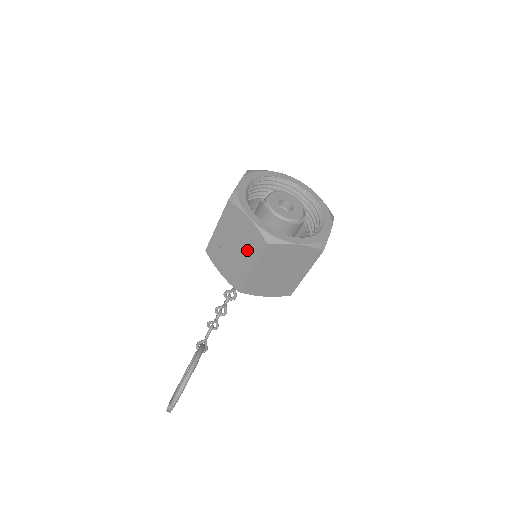
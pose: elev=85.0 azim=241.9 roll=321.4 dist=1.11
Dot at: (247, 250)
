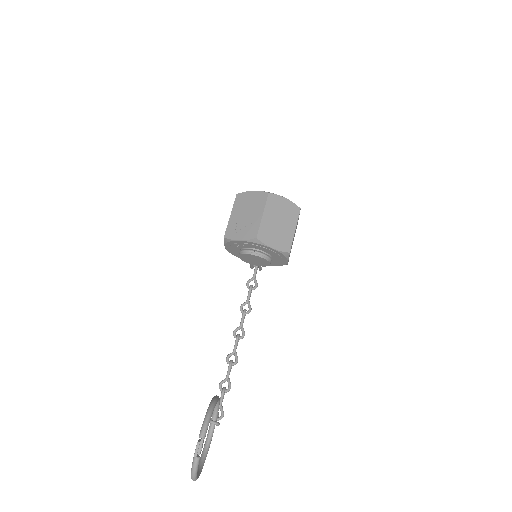
Dot at: (256, 208)
